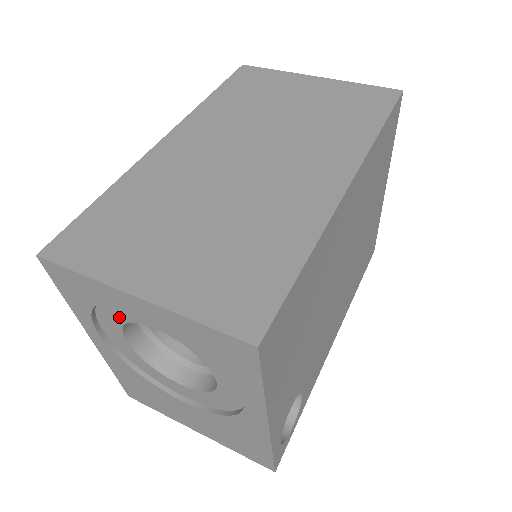
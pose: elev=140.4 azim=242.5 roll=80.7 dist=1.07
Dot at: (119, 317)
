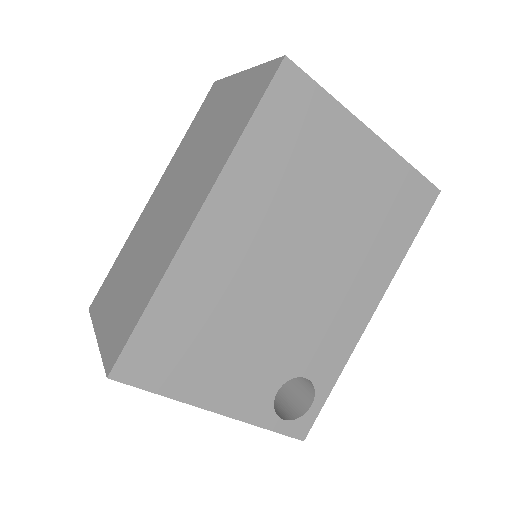
Dot at: occluded
